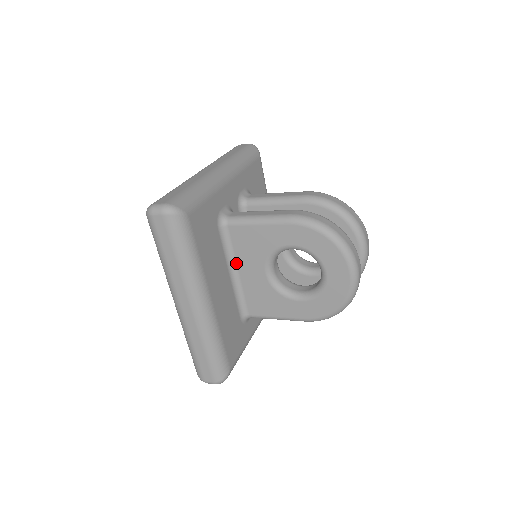
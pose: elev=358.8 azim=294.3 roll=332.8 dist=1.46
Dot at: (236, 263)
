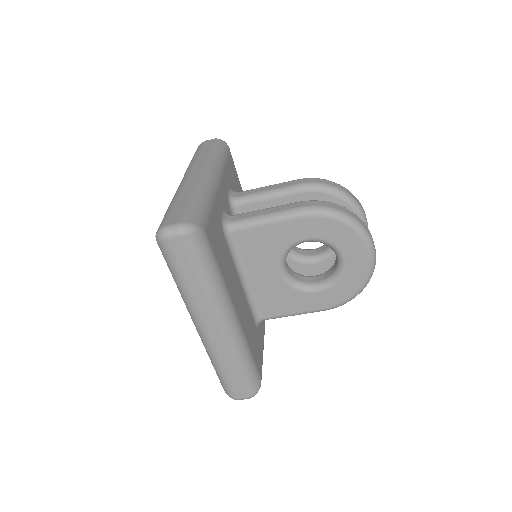
Dot at: (245, 269)
